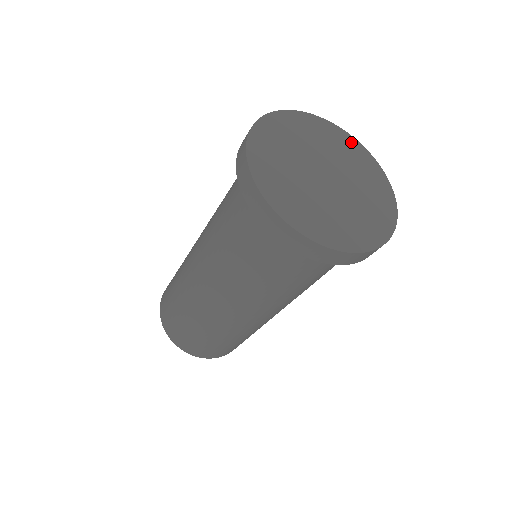
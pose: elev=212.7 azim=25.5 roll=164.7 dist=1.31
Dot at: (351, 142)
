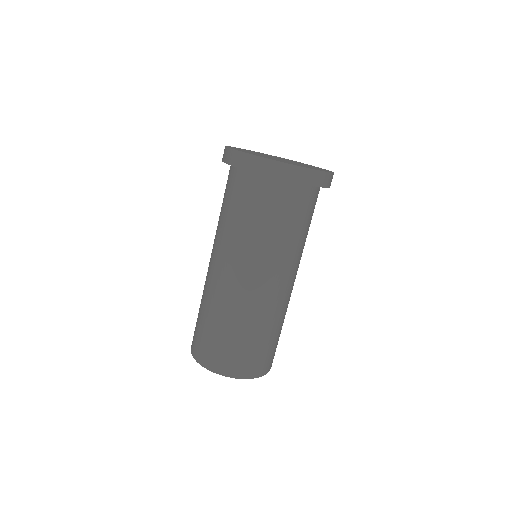
Dot at: occluded
